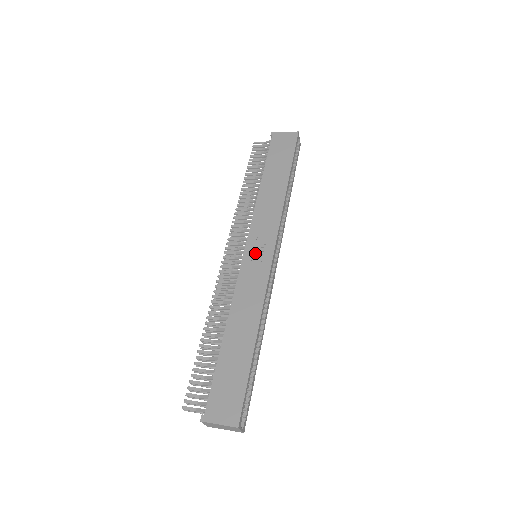
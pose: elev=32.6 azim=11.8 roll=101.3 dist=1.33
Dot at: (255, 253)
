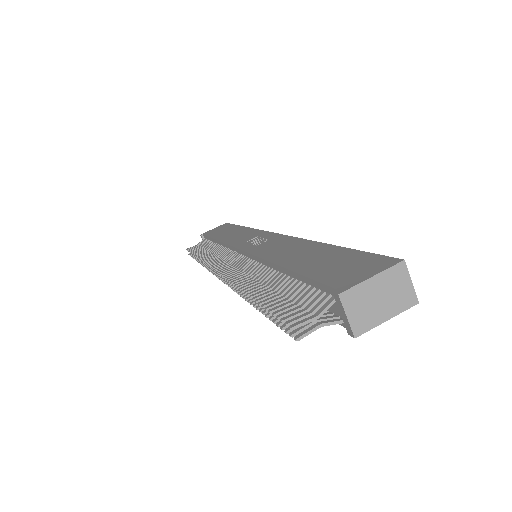
Dot at: (254, 243)
